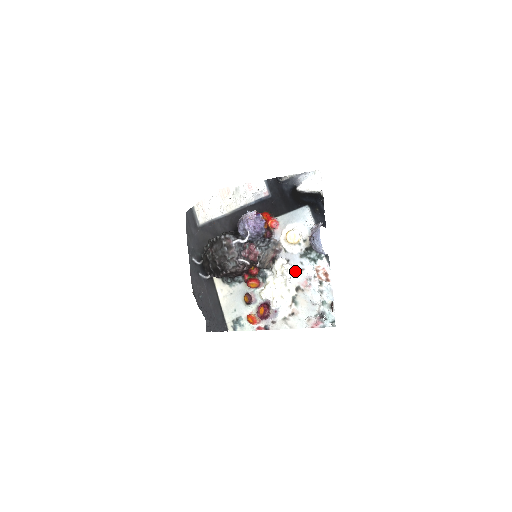
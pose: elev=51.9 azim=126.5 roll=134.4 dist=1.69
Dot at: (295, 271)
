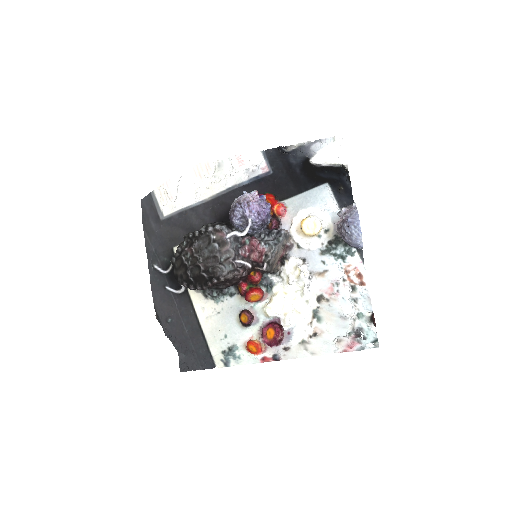
Dot at: (315, 274)
